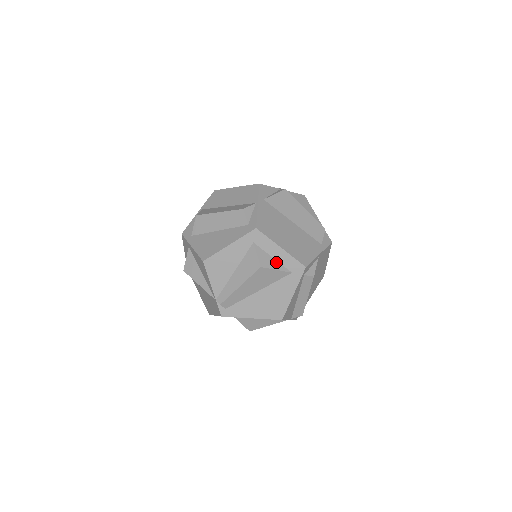
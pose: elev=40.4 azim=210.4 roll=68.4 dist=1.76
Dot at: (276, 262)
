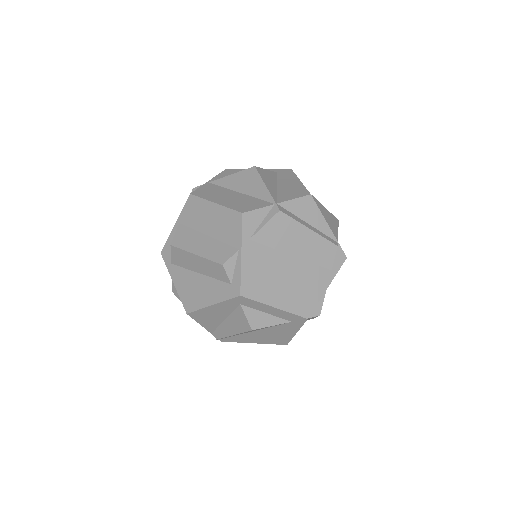
Dot at: (271, 317)
